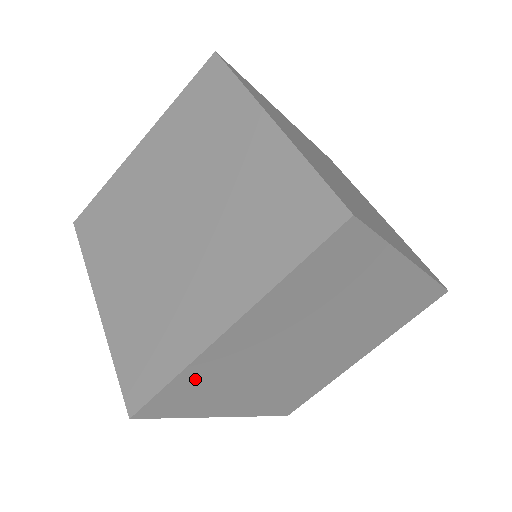
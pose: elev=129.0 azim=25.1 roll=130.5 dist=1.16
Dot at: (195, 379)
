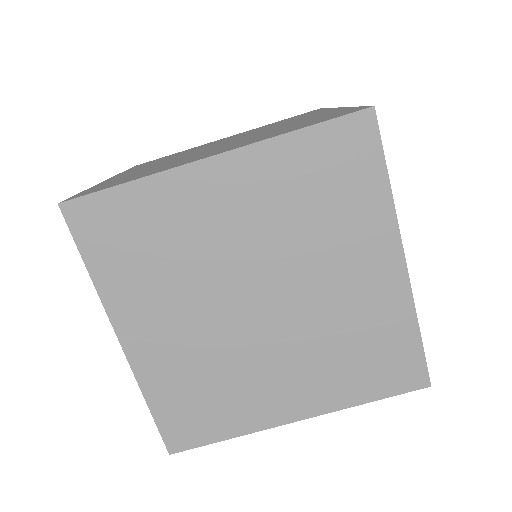
Dot at: (142, 210)
